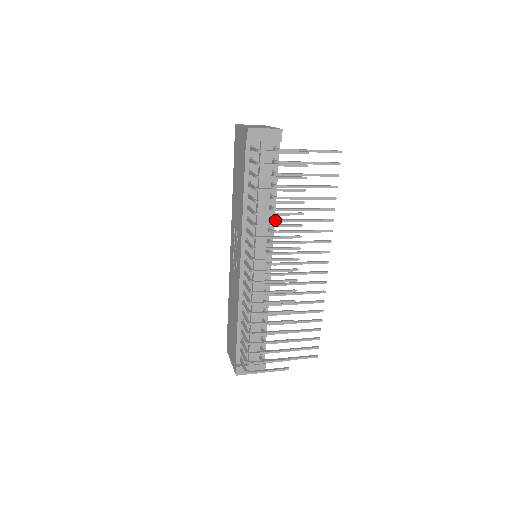
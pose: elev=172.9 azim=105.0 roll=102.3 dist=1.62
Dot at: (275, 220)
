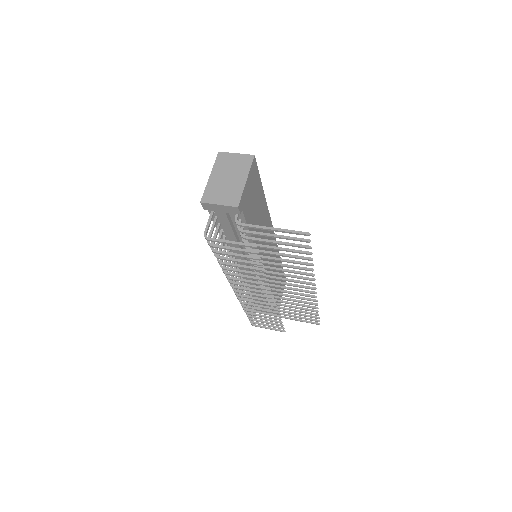
Dot at: (251, 260)
